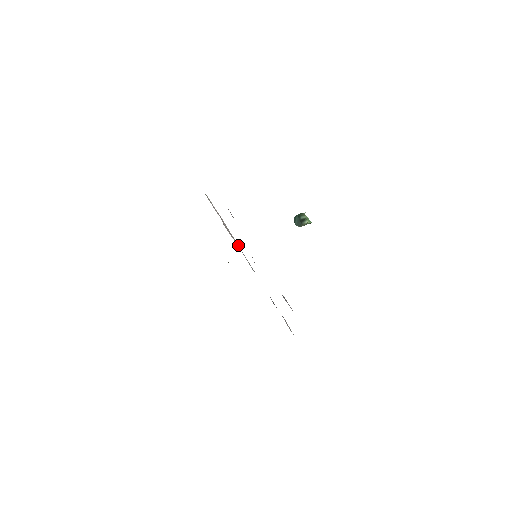
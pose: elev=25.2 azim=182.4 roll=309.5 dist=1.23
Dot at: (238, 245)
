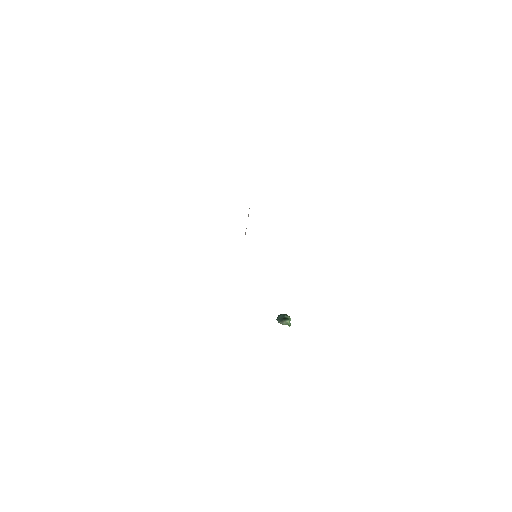
Dot at: occluded
